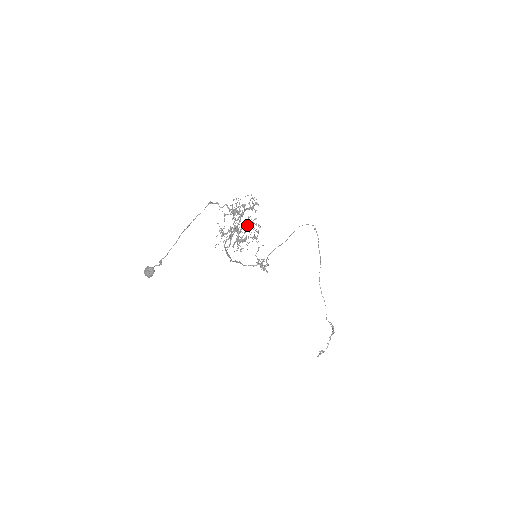
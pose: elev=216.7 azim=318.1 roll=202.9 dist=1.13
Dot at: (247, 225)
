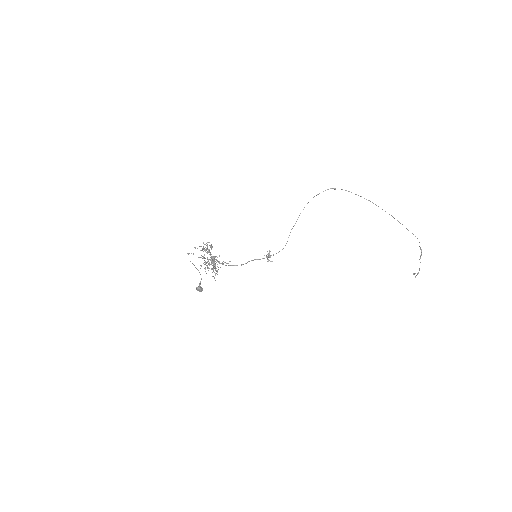
Dot at: (205, 263)
